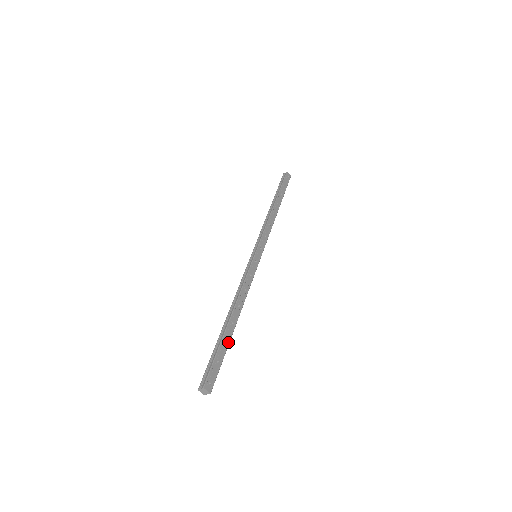
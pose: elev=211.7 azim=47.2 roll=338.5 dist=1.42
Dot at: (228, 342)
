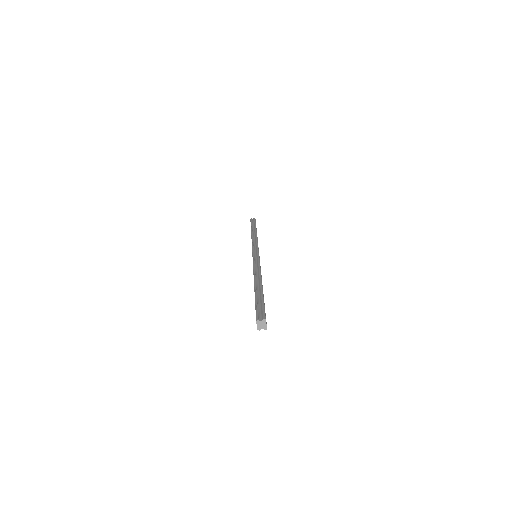
Dot at: occluded
